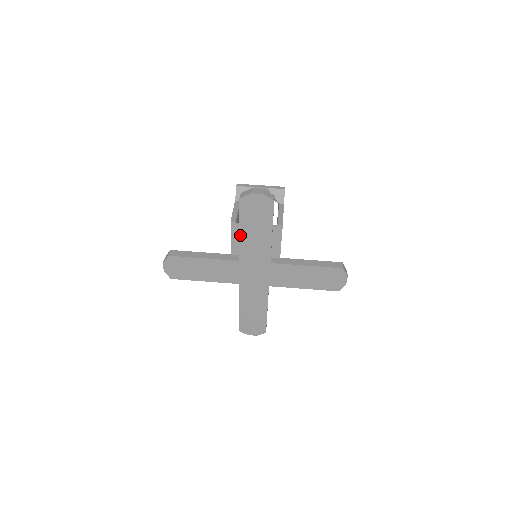
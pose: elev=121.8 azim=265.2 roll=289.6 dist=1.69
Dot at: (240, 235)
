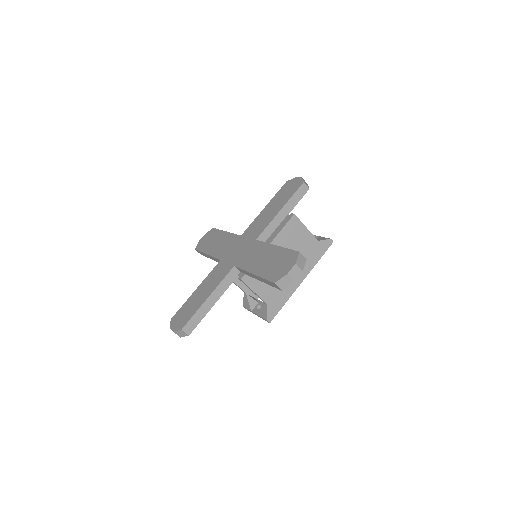
Dot at: (262, 212)
